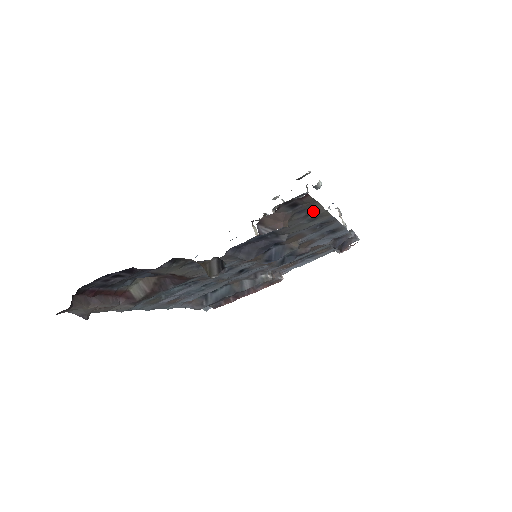
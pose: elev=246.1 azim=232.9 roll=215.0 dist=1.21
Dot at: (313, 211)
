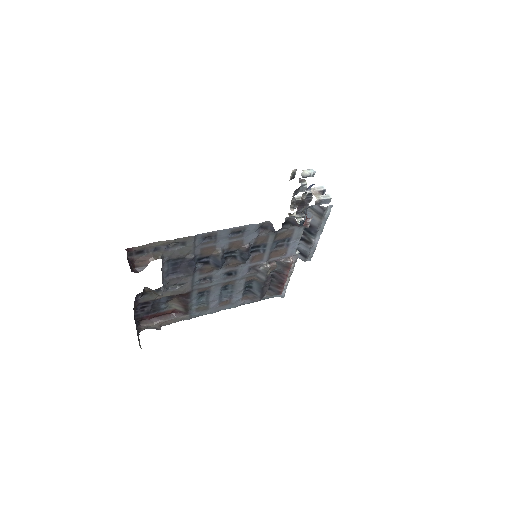
Dot at: (166, 244)
